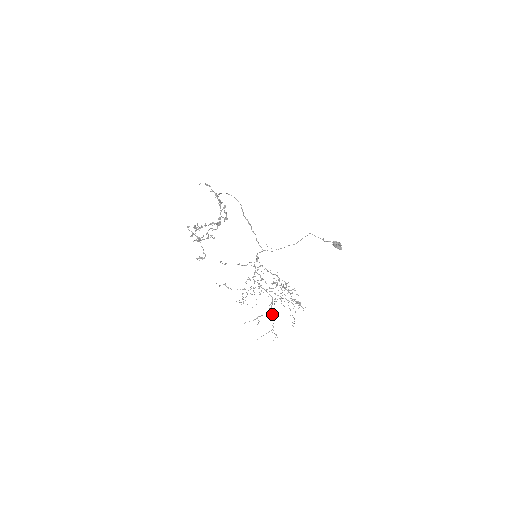
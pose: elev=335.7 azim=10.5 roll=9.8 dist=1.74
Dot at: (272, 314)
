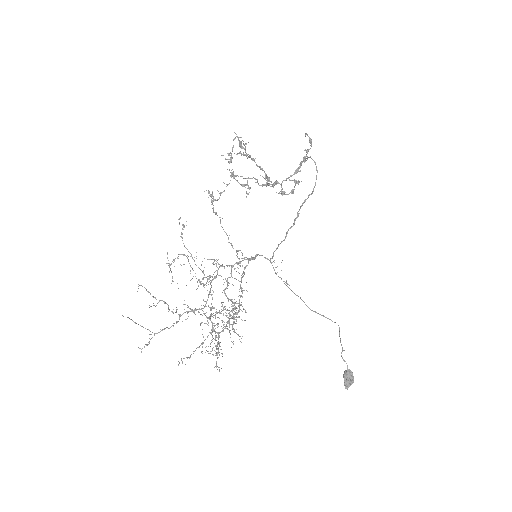
Dot at: occluded
